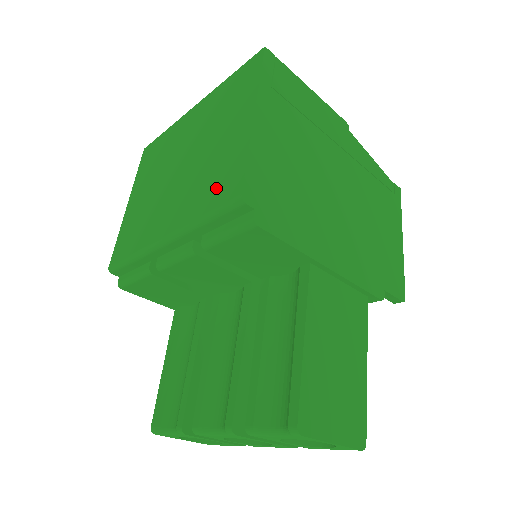
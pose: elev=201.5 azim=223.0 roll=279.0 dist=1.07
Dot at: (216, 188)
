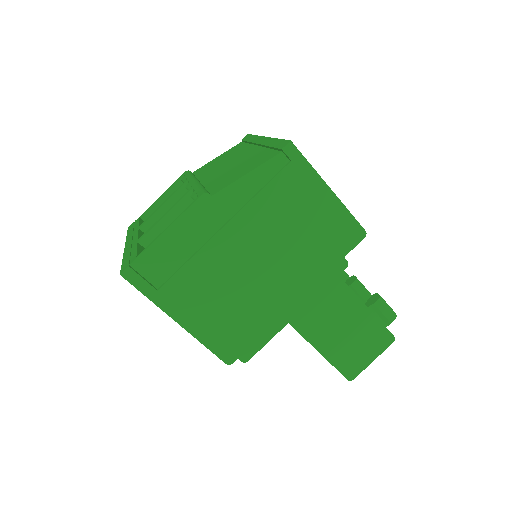
Dot at: occluded
